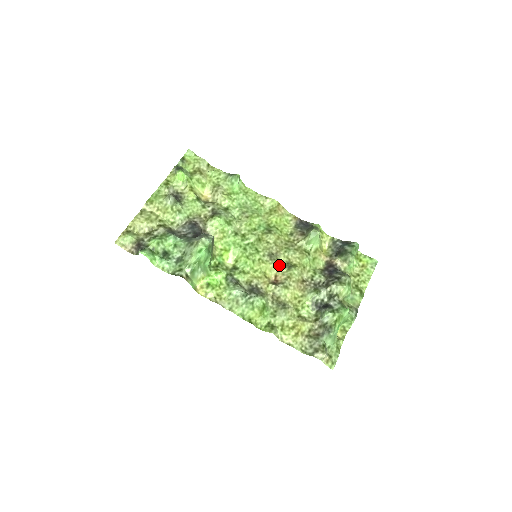
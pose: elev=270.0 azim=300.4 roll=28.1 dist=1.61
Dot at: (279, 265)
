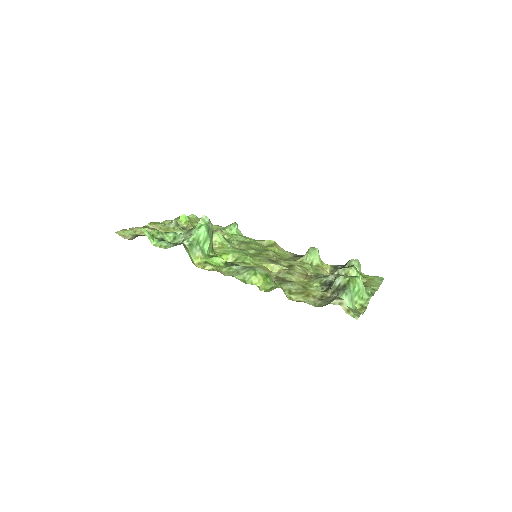
Dot at: (281, 265)
